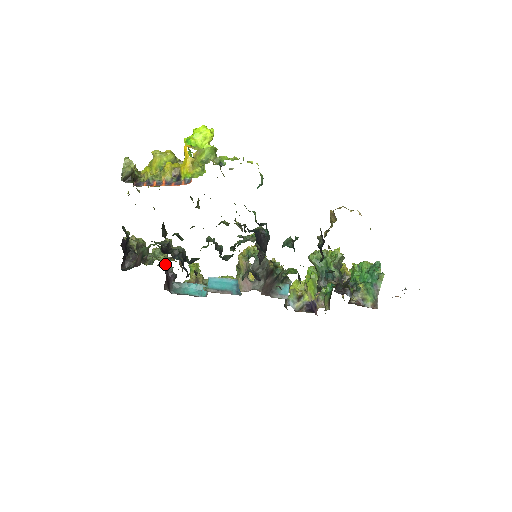
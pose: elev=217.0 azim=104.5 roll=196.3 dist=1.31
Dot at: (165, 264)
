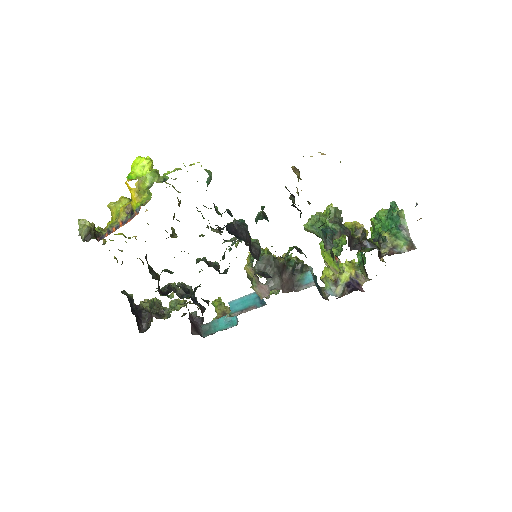
Dot at: occluded
